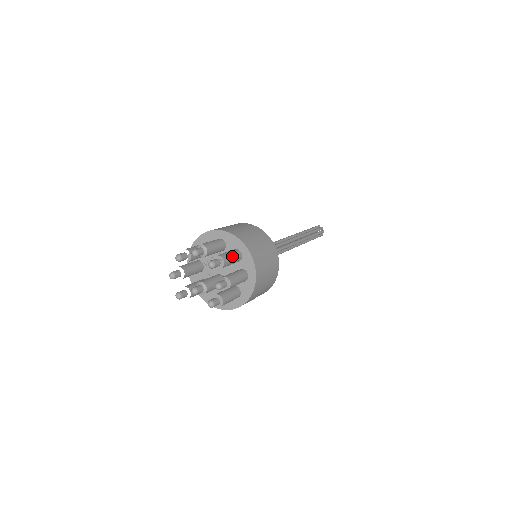
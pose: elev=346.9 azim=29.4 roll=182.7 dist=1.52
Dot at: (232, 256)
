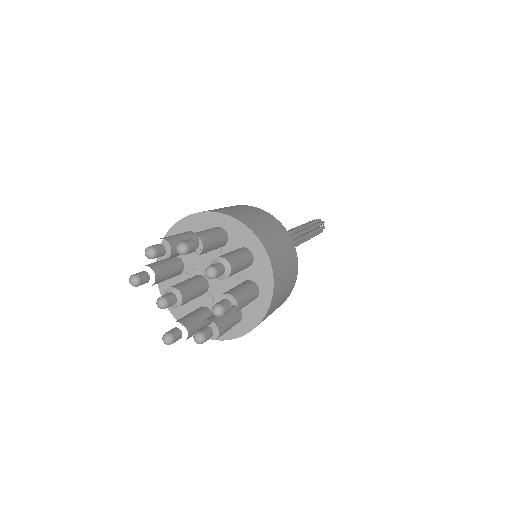
Dot at: (248, 302)
